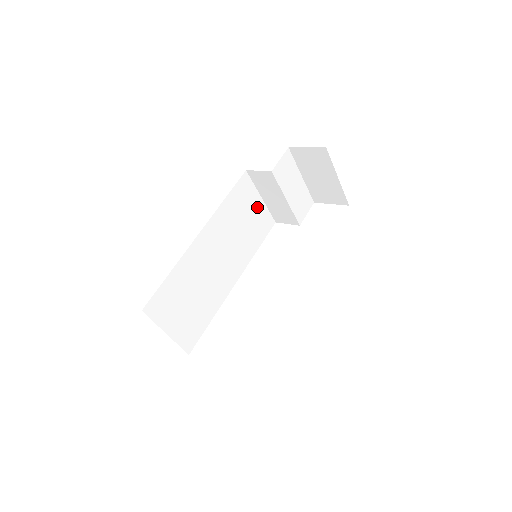
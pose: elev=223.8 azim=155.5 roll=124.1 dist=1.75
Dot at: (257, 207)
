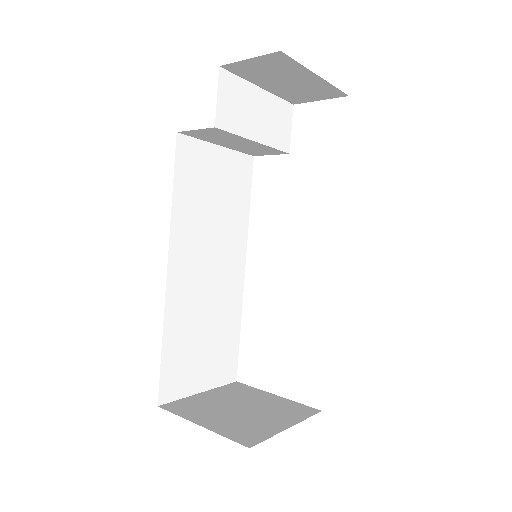
Dot at: (220, 163)
